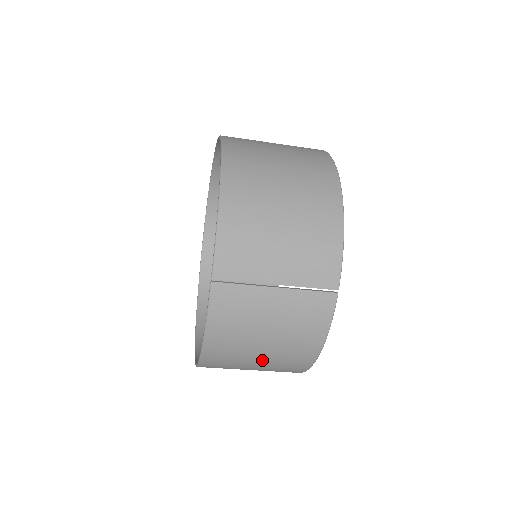
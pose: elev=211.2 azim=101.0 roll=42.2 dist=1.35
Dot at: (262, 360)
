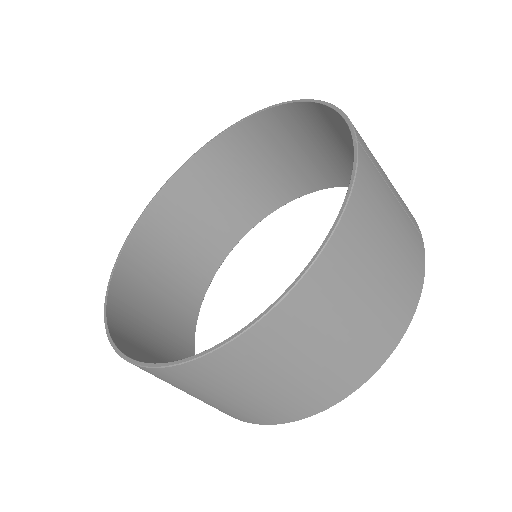
Dot at: (368, 303)
